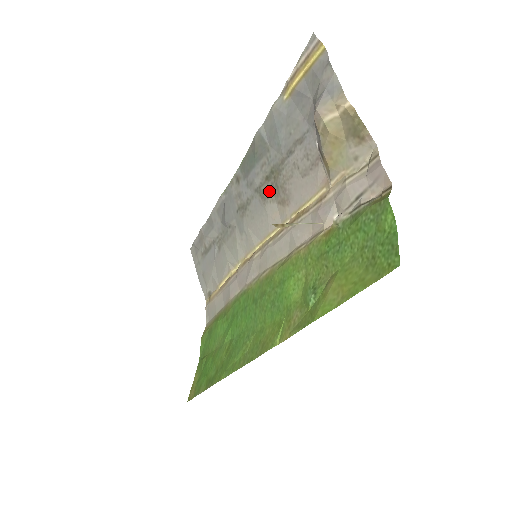
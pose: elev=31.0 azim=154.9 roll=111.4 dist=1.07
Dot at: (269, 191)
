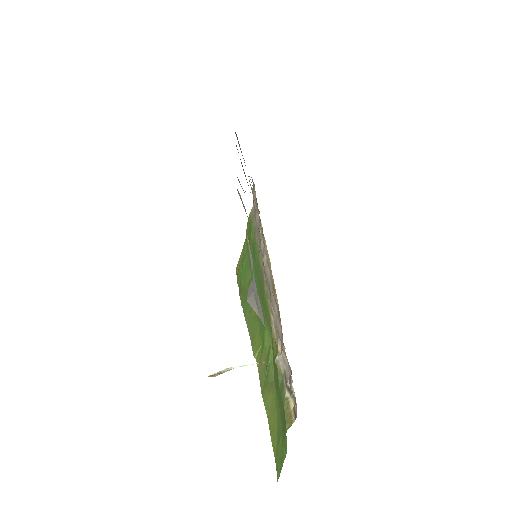
Dot at: occluded
